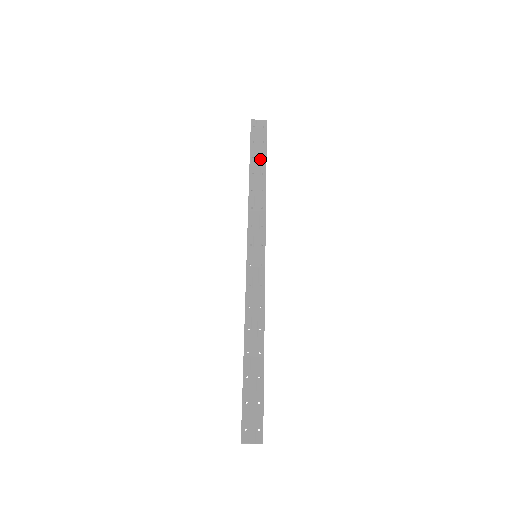
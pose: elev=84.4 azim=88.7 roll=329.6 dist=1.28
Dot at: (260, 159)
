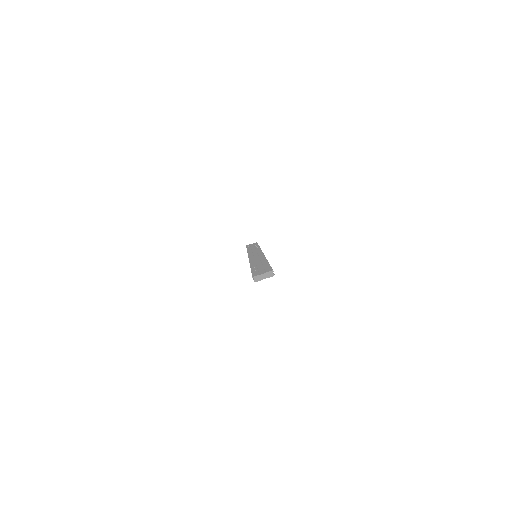
Dot at: occluded
